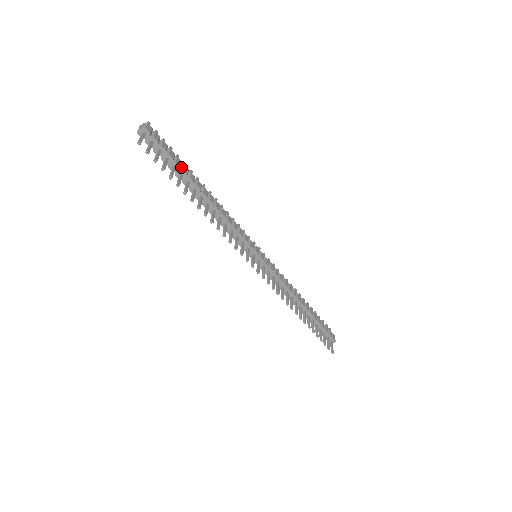
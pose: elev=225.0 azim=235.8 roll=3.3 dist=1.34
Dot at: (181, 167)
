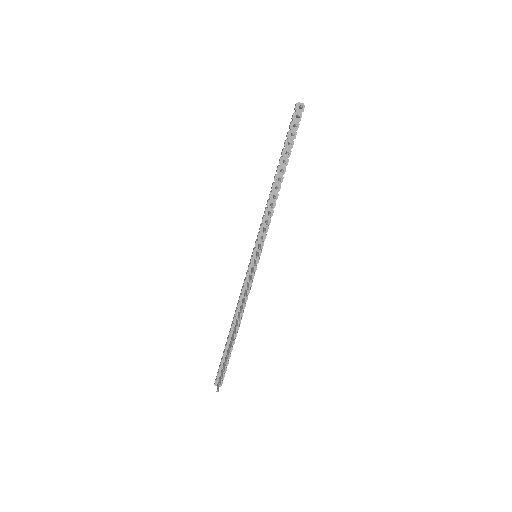
Dot at: occluded
